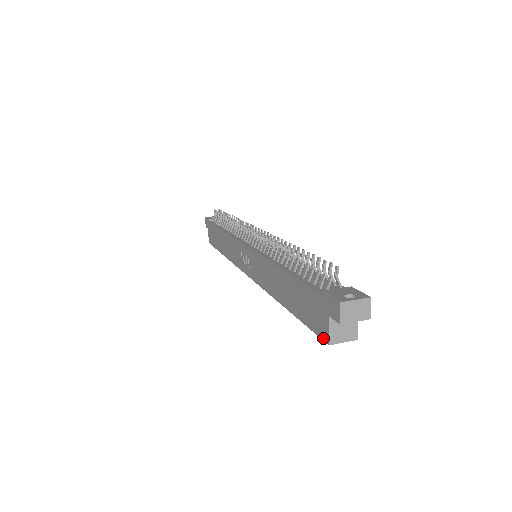
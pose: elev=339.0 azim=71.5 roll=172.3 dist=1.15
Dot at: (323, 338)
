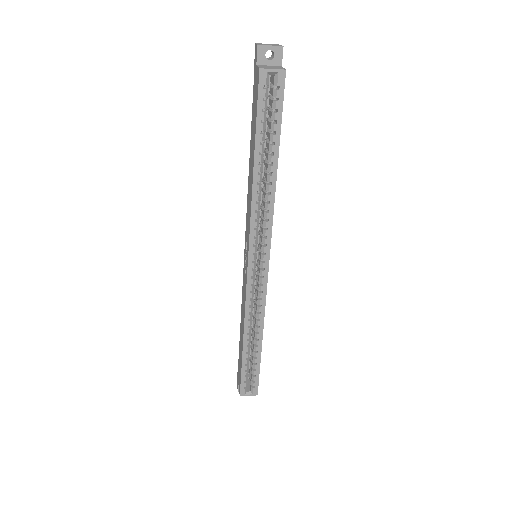
Dot at: (258, 79)
